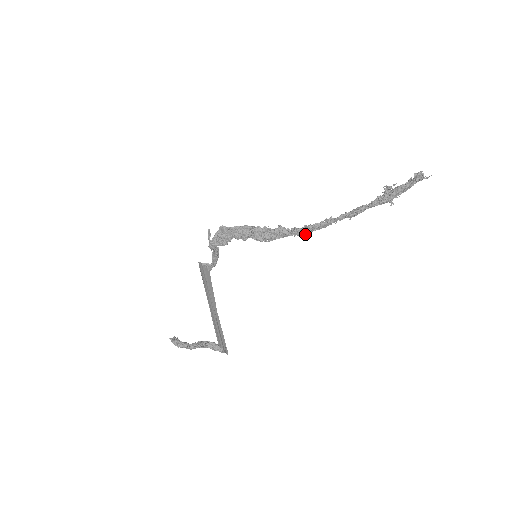
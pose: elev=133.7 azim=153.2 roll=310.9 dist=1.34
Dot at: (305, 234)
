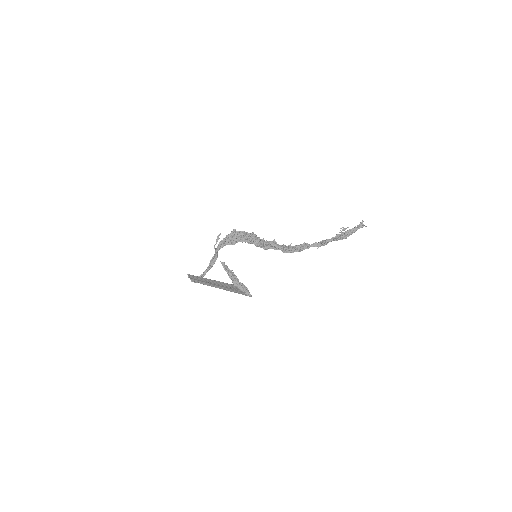
Dot at: (288, 252)
